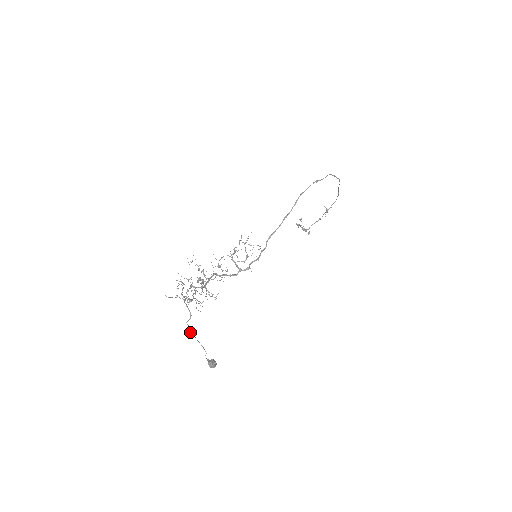
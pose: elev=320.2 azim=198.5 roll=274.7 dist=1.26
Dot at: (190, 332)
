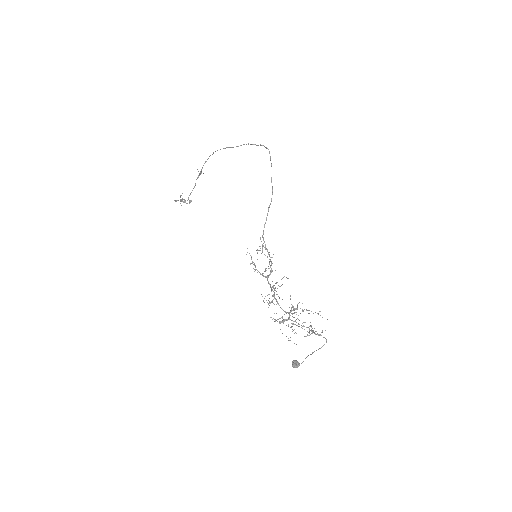
Dot at: occluded
